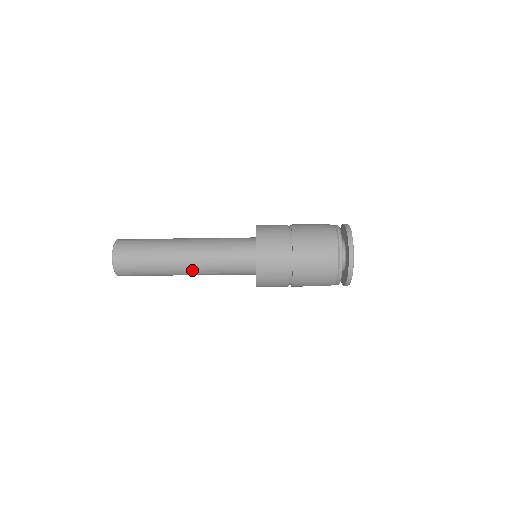
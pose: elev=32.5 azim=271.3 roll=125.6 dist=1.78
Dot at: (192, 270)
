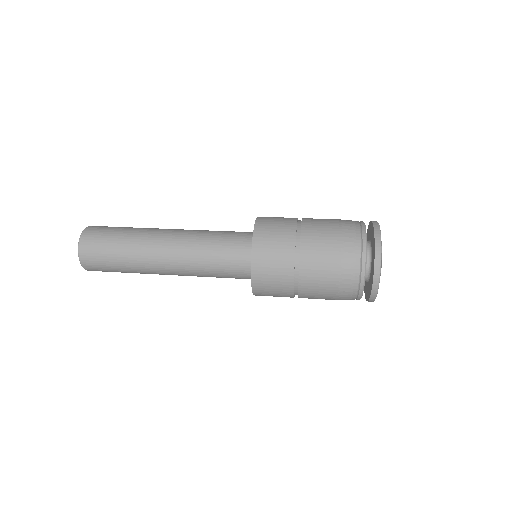
Dot at: (176, 274)
